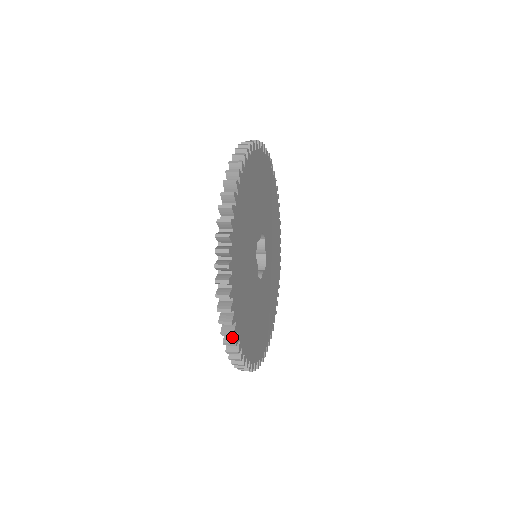
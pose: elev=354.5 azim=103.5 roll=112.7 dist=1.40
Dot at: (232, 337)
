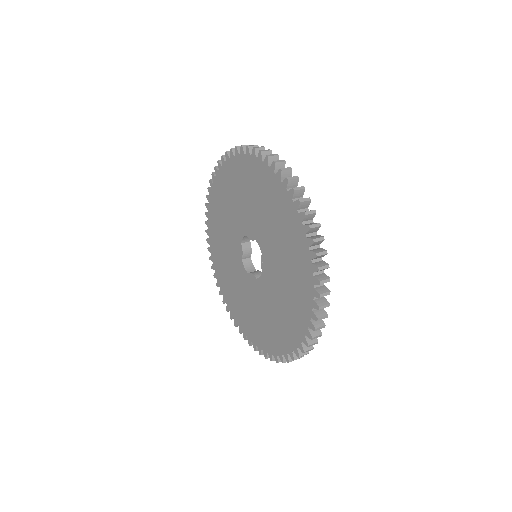
Dot at: (321, 311)
